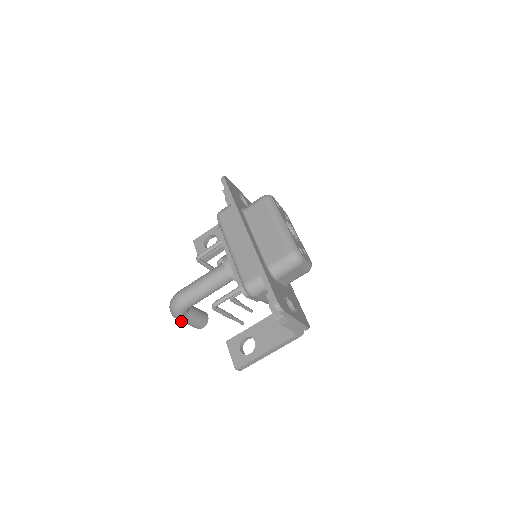
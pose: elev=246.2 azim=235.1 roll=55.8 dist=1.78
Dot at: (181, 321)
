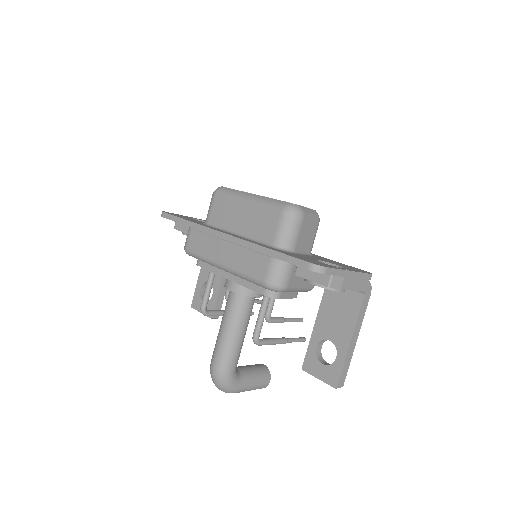
Dot at: occluded
